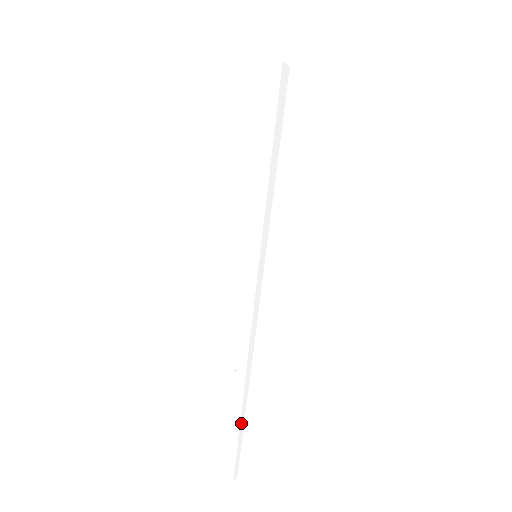
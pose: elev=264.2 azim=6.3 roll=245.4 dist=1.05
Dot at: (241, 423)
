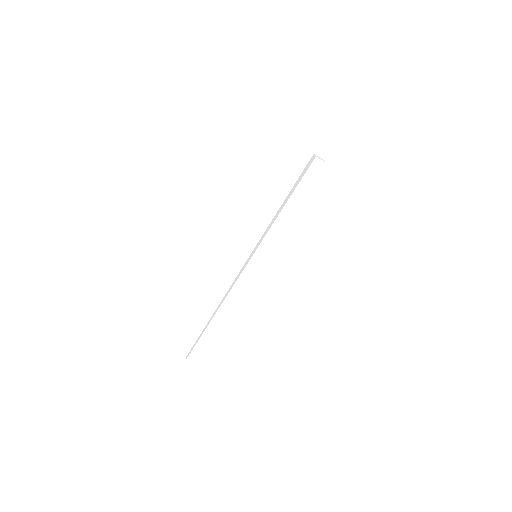
Dot at: (207, 336)
